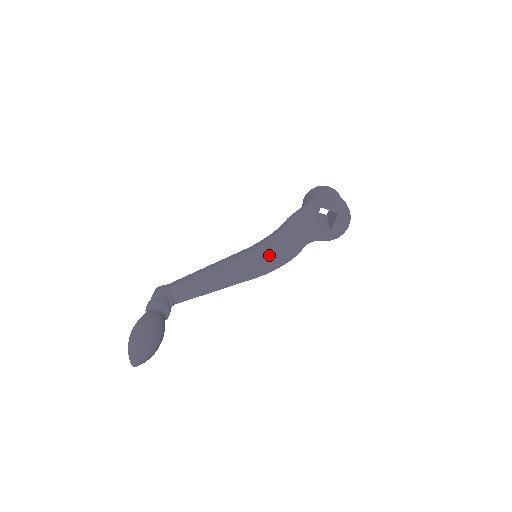
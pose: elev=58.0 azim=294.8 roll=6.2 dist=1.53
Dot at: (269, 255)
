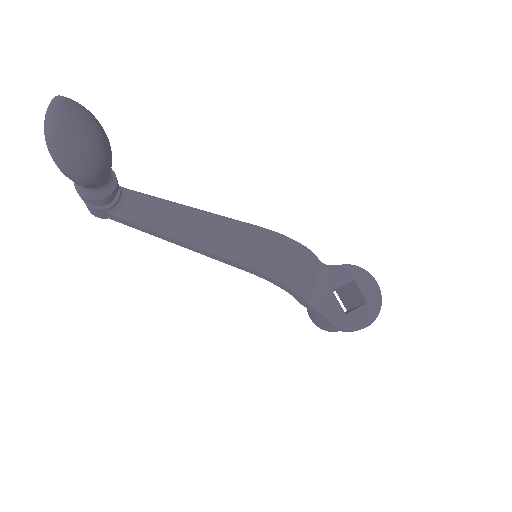
Dot at: (282, 256)
